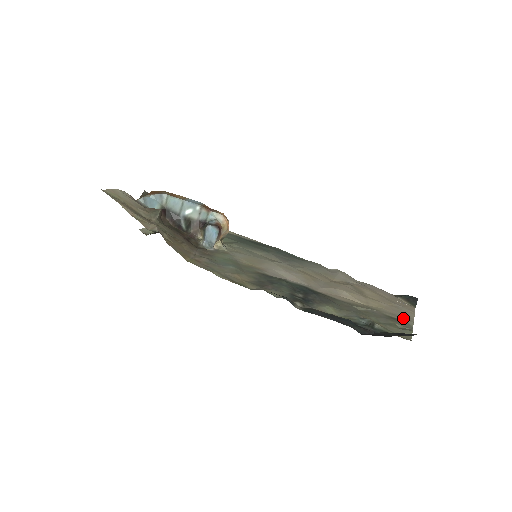
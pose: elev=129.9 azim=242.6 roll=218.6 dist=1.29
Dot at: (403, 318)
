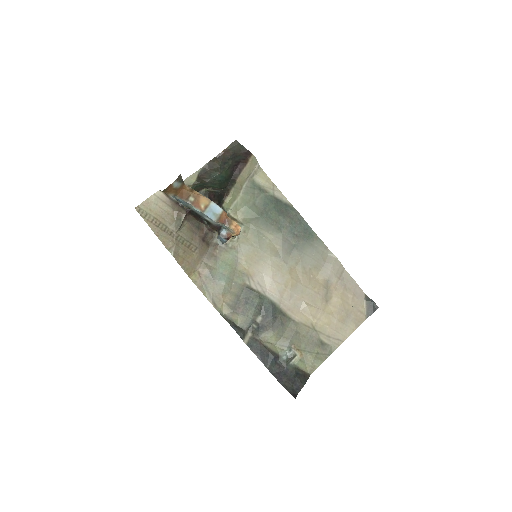
Dot at: (333, 342)
